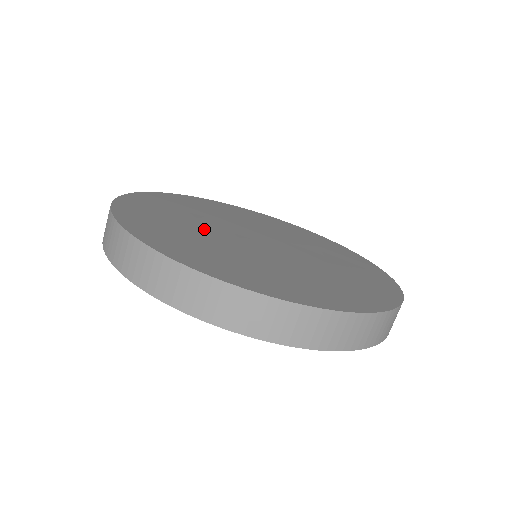
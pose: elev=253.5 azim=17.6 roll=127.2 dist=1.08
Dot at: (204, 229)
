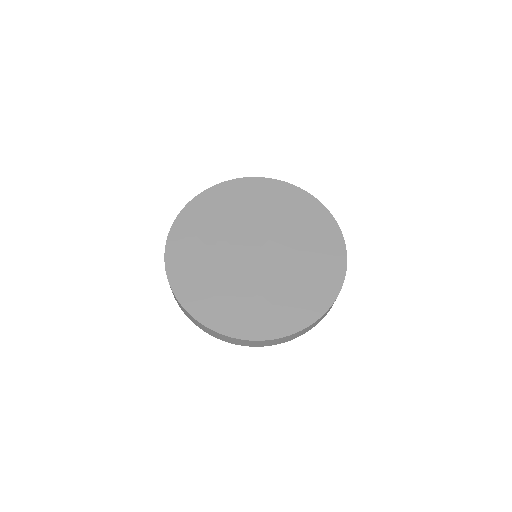
Dot at: (223, 270)
